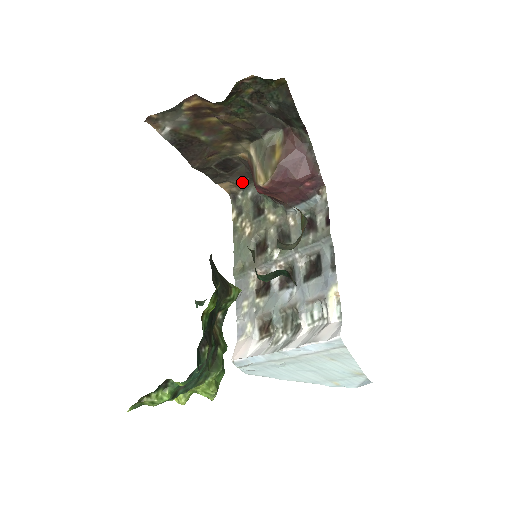
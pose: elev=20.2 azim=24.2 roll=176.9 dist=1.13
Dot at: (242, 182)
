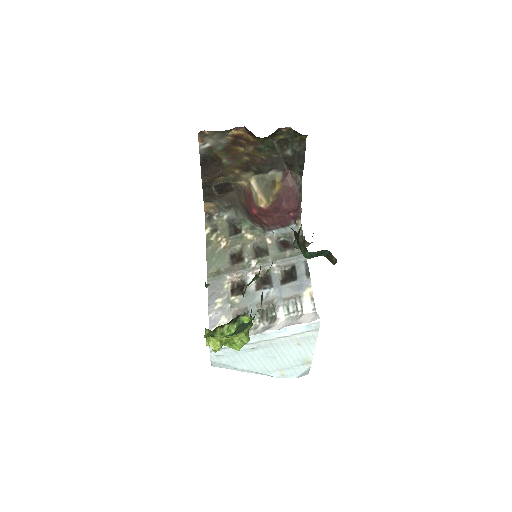
Dot at: (223, 206)
